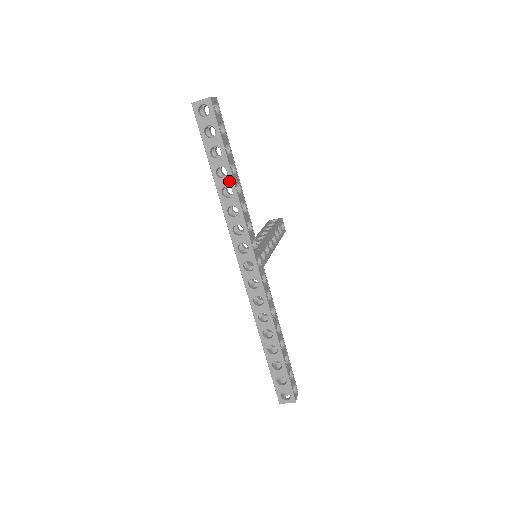
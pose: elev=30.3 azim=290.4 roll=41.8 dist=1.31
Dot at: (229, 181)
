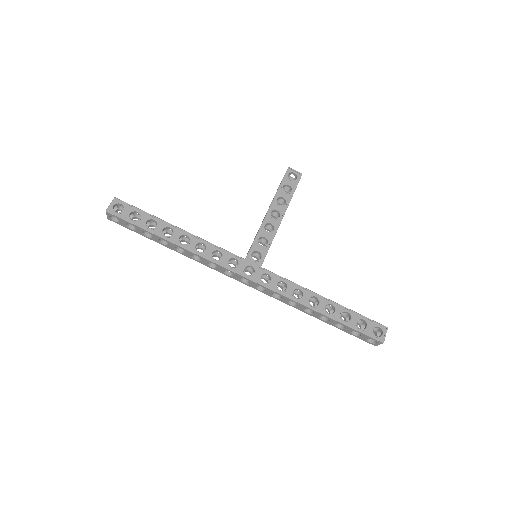
Dot at: (172, 244)
